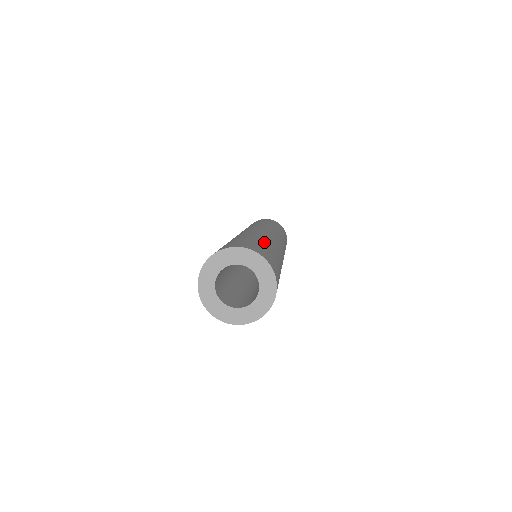
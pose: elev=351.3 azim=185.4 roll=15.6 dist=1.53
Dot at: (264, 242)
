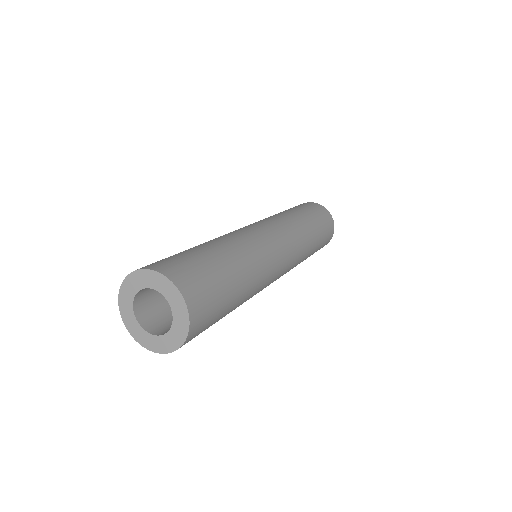
Dot at: (239, 287)
